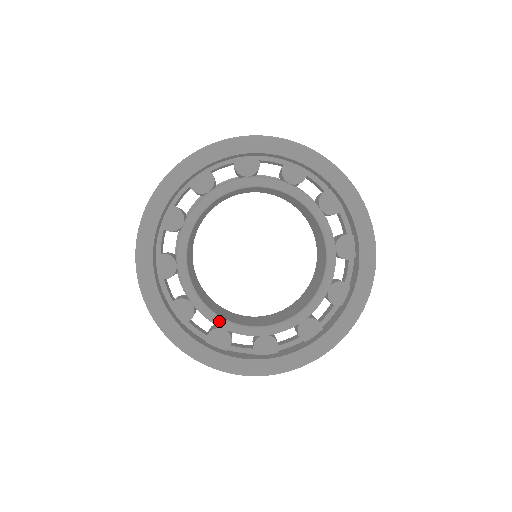
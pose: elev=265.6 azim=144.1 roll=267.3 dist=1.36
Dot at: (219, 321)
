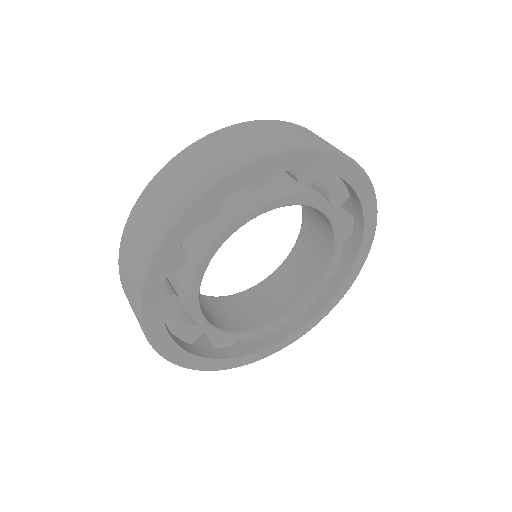
Dot at: (207, 327)
